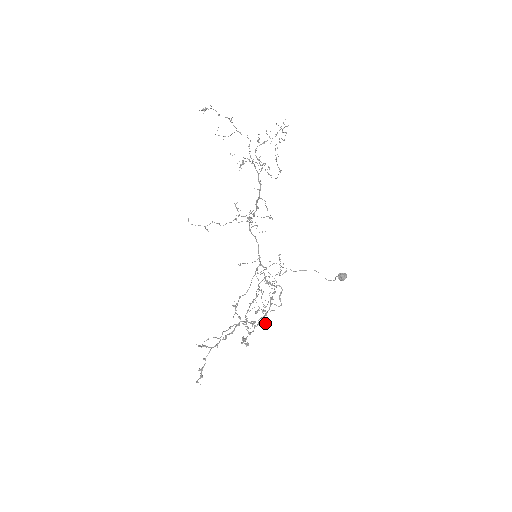
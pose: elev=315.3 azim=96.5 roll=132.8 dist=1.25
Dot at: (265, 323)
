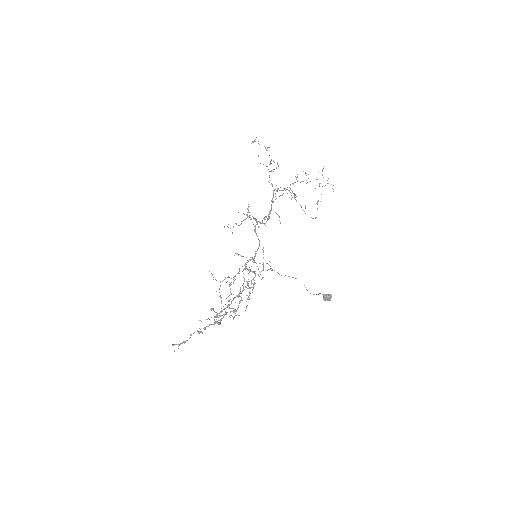
Dot at: occluded
